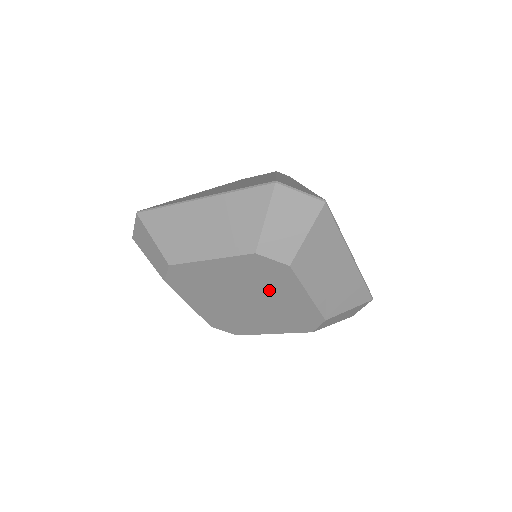
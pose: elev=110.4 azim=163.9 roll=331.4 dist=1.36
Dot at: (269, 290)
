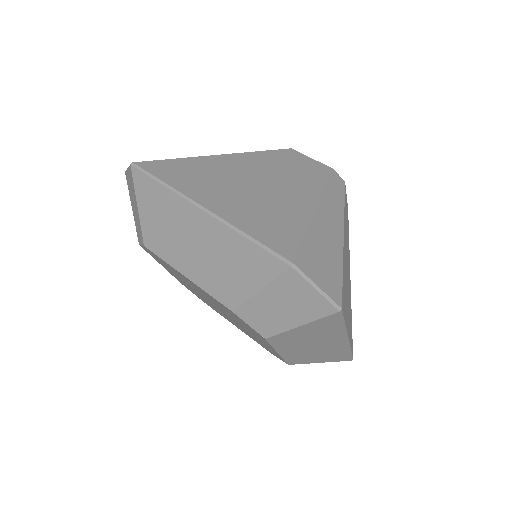
Dot at: (241, 324)
